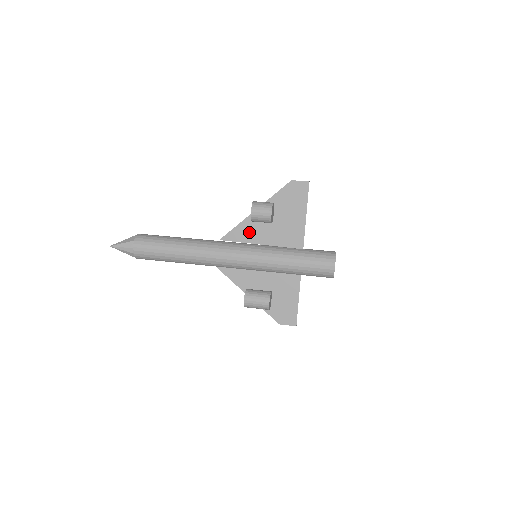
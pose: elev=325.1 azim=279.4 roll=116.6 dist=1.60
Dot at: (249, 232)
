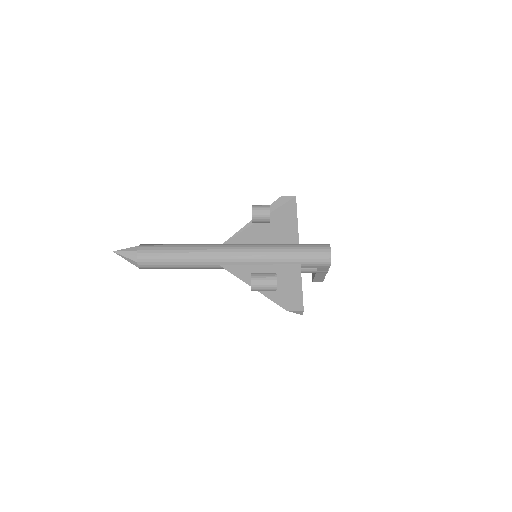
Dot at: (248, 236)
